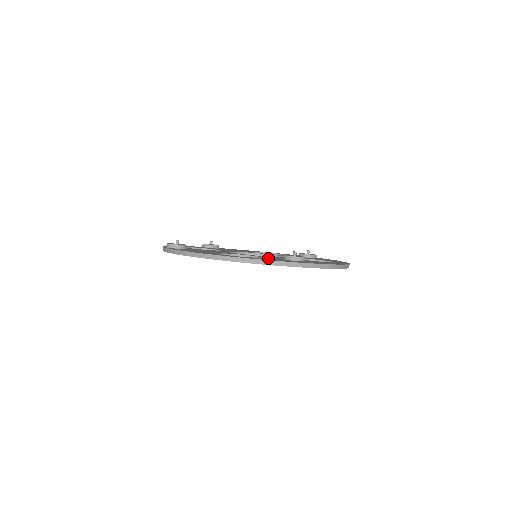
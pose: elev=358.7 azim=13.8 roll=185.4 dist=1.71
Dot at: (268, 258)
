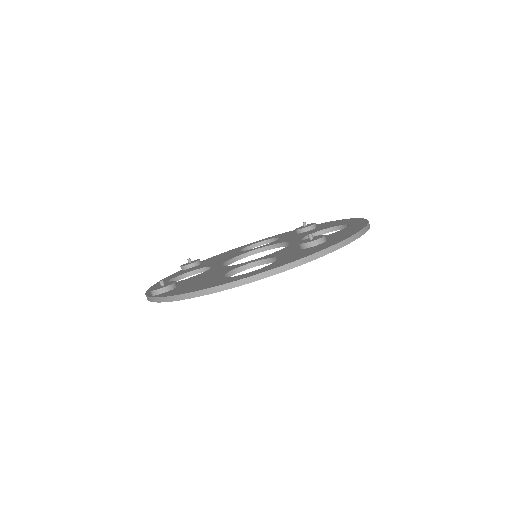
Dot at: (285, 256)
